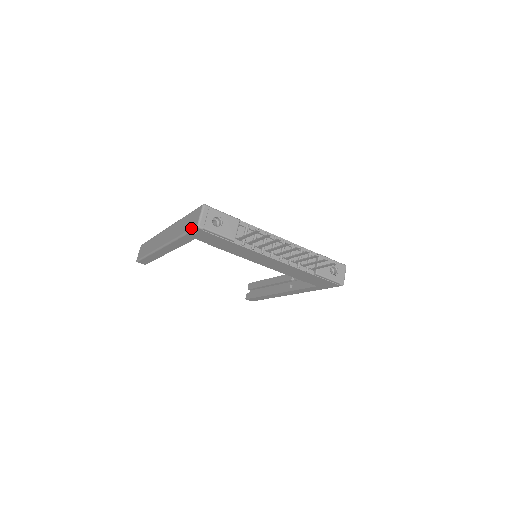
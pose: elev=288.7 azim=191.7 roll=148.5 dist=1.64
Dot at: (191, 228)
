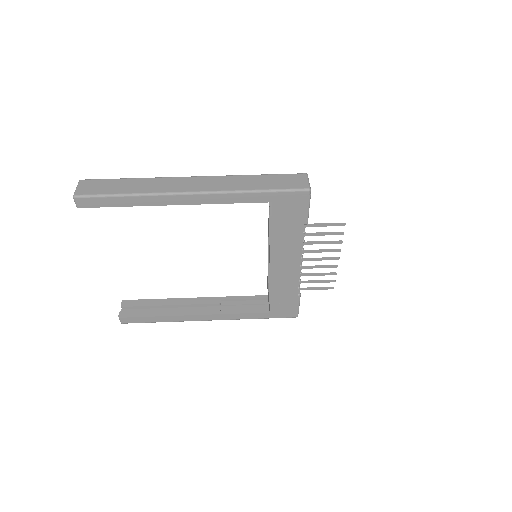
Dot at: (294, 188)
